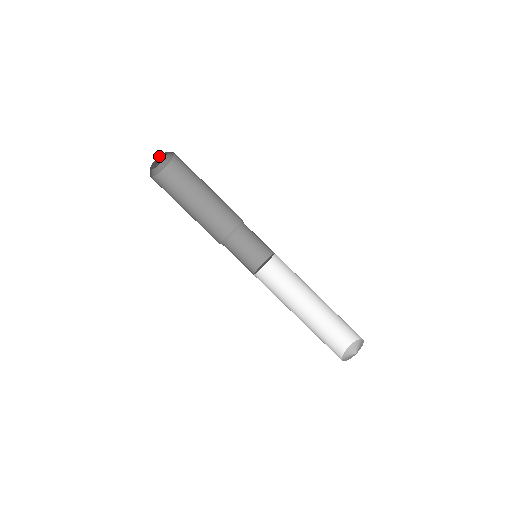
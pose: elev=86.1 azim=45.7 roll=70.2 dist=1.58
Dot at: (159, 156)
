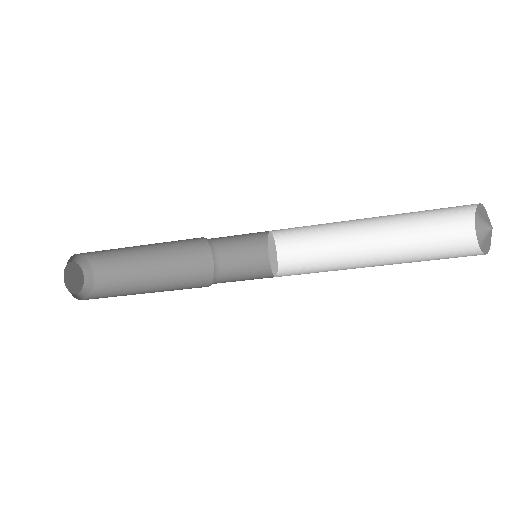
Dot at: (65, 283)
